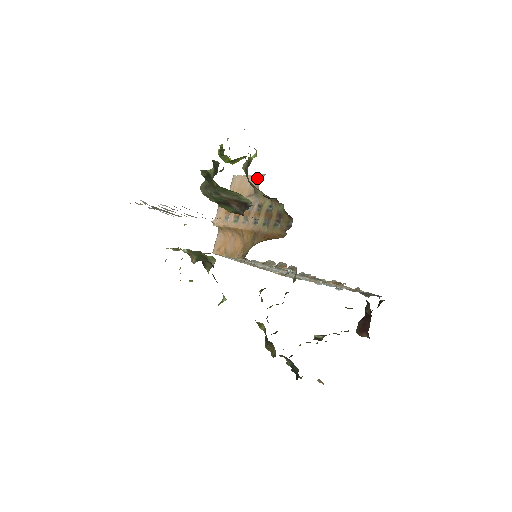
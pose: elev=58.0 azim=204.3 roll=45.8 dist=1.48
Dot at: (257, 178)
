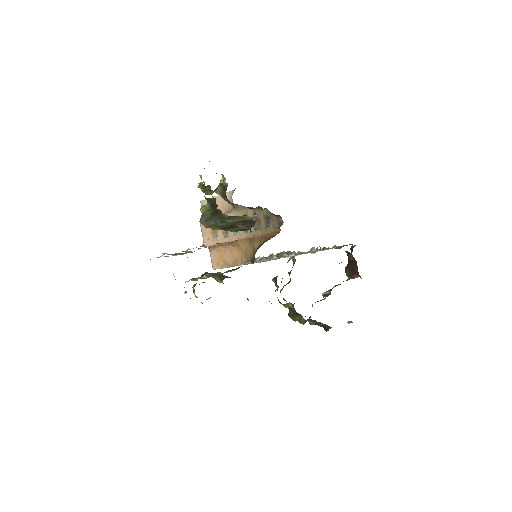
Dot at: occluded
